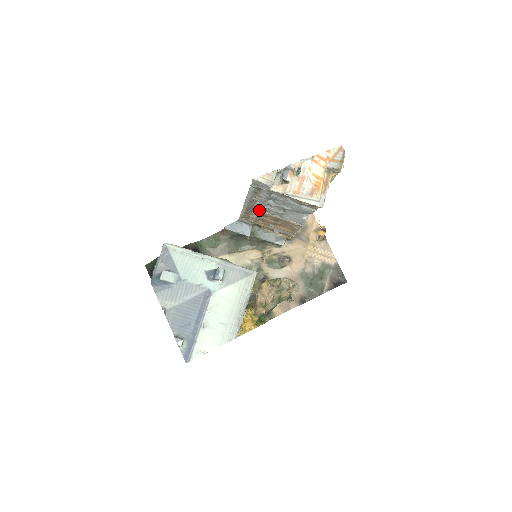
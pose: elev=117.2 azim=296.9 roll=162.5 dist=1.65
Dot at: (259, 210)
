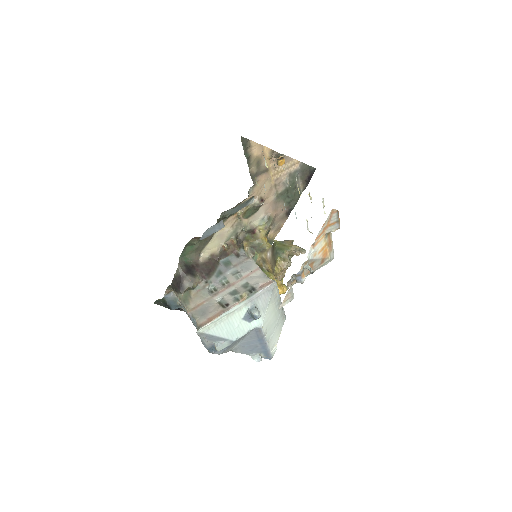
Dot at: occluded
